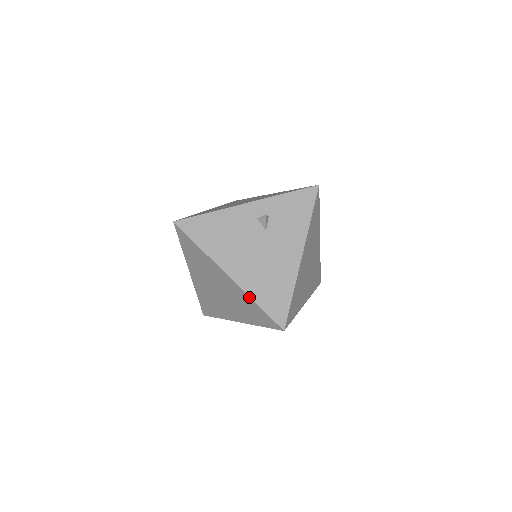
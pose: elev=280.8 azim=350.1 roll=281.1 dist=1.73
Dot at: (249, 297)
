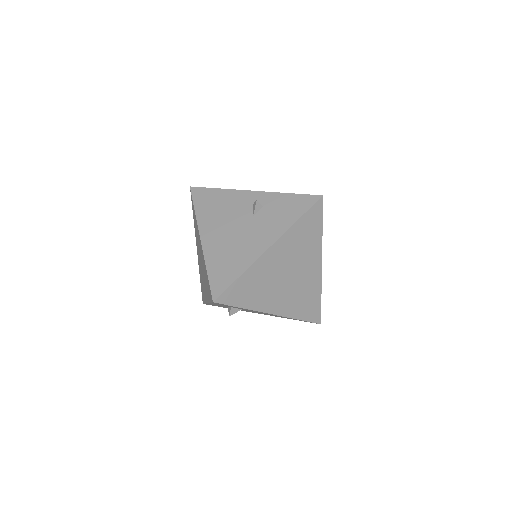
Dot at: (205, 262)
